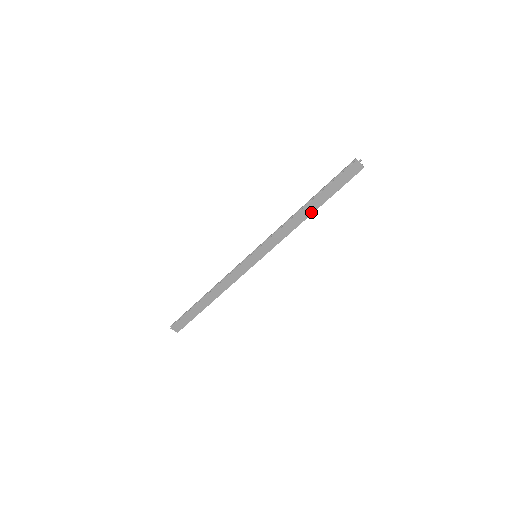
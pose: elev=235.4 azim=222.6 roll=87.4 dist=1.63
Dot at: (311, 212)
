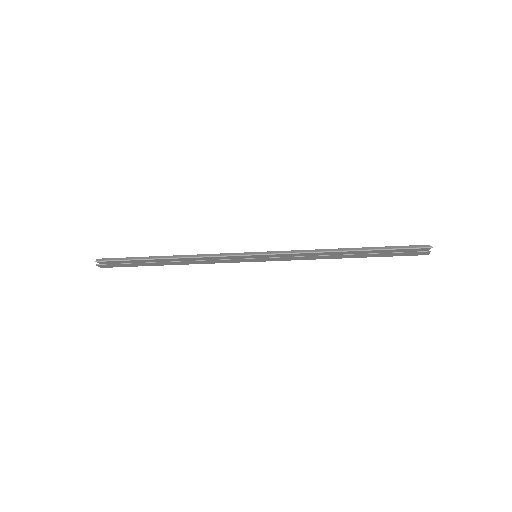
Dot at: (348, 257)
